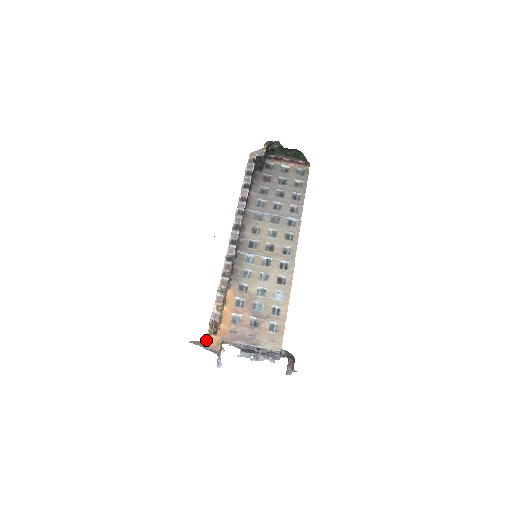
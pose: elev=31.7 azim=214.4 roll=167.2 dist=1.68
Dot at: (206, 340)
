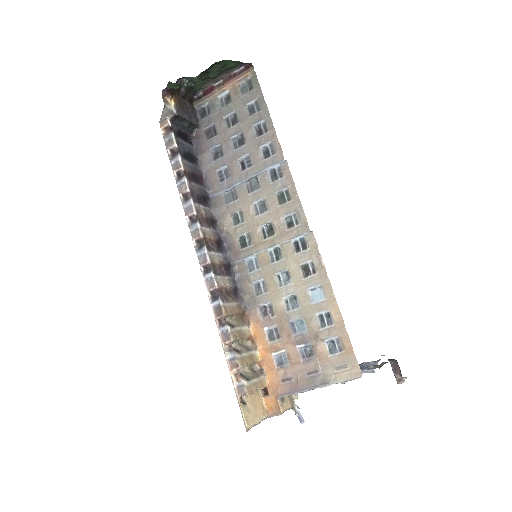
Dot at: (247, 430)
